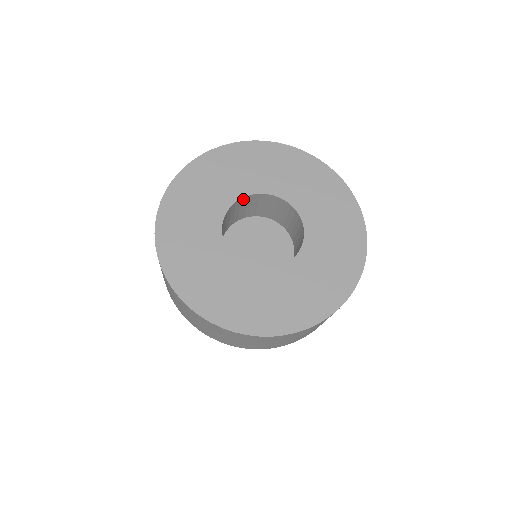
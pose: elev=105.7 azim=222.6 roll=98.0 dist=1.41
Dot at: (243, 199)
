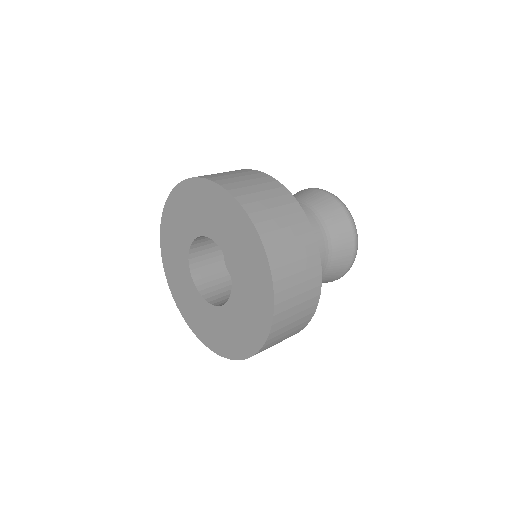
Dot at: occluded
